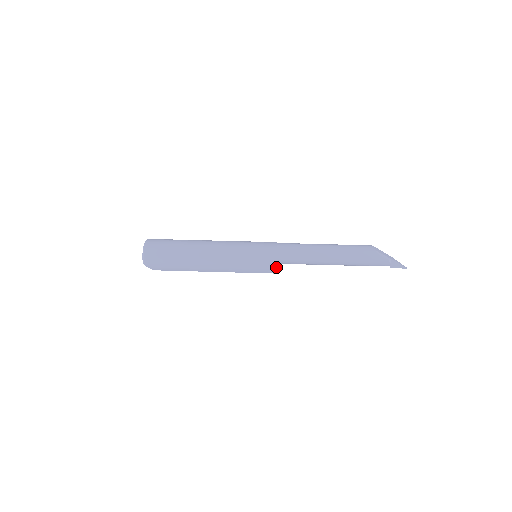
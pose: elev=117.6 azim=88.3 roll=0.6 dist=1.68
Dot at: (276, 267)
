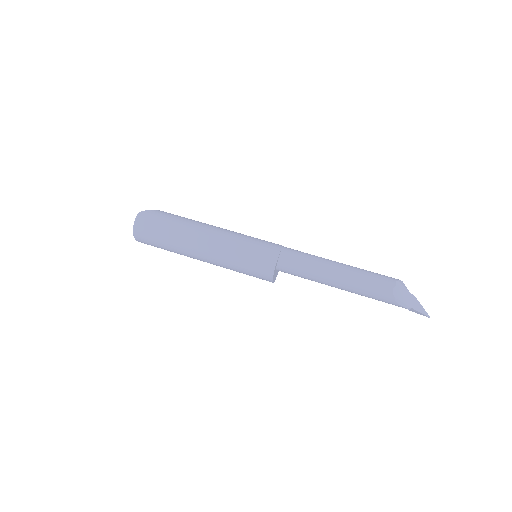
Dot at: (272, 282)
